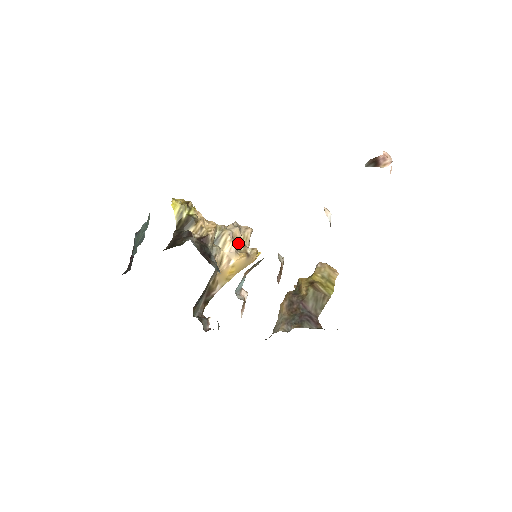
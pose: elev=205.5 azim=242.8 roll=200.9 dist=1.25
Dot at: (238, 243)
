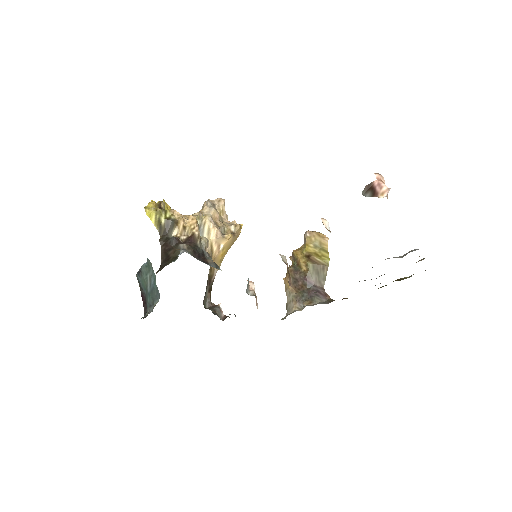
Dot at: (220, 225)
